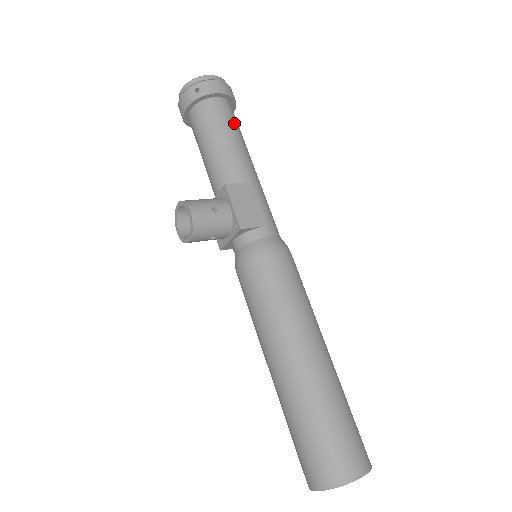
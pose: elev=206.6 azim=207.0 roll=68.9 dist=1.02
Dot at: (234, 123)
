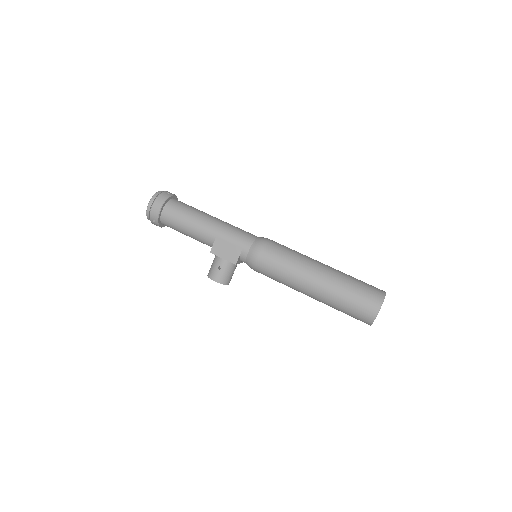
Dot at: (180, 214)
